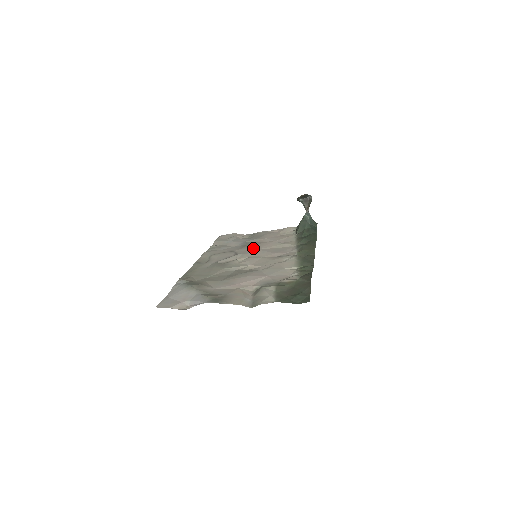
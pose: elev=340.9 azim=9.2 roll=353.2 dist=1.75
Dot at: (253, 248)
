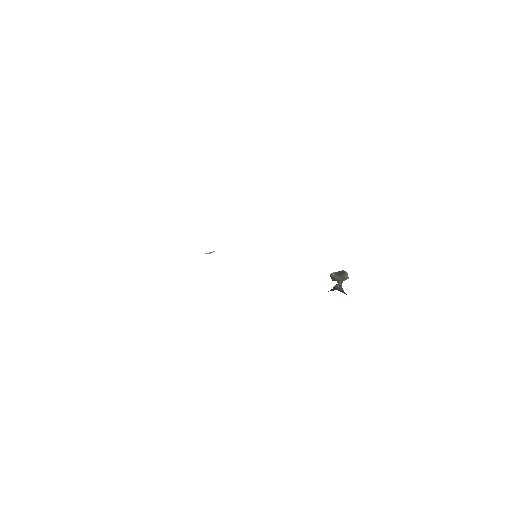
Dot at: occluded
